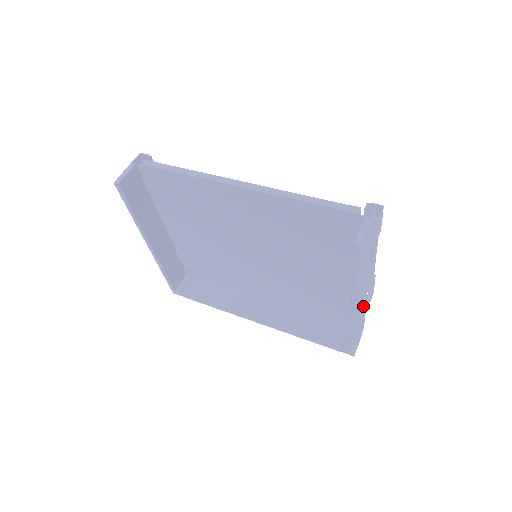
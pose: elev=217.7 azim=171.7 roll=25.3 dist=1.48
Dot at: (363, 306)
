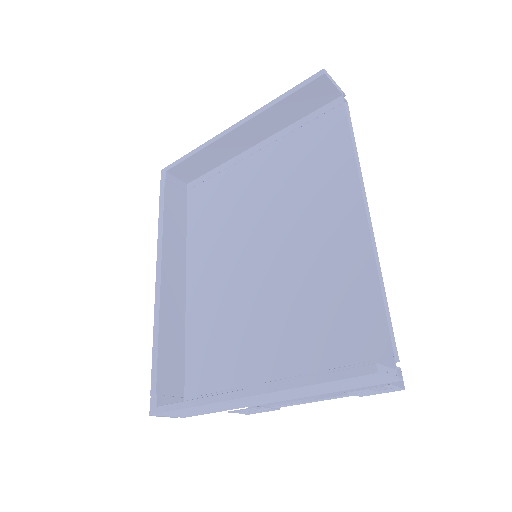
Dot at: (235, 406)
